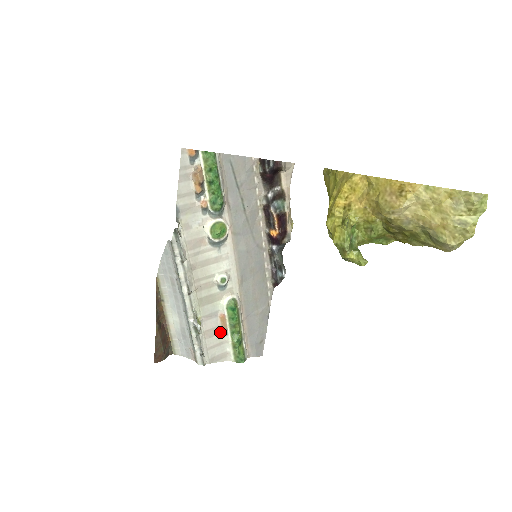
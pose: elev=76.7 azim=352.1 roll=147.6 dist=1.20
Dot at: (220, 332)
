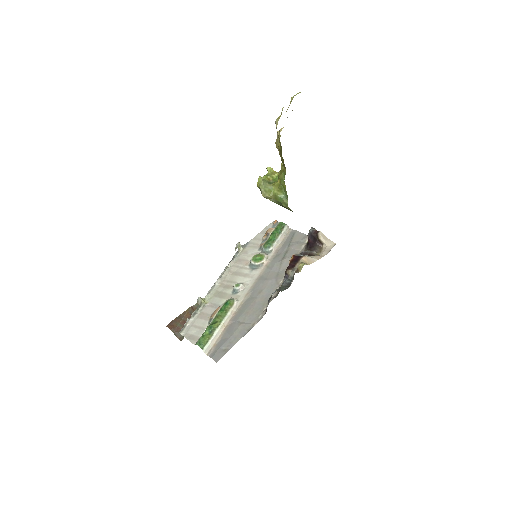
Dot at: (209, 320)
